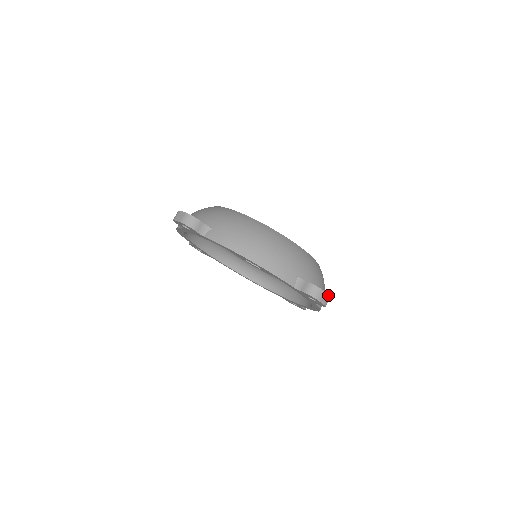
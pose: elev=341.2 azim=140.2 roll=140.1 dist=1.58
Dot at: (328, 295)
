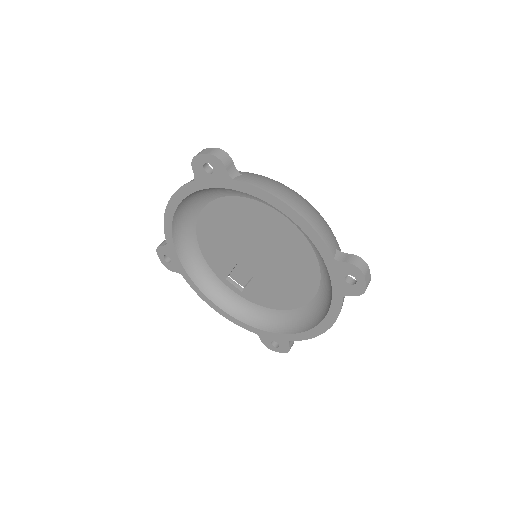
Dot at: (370, 276)
